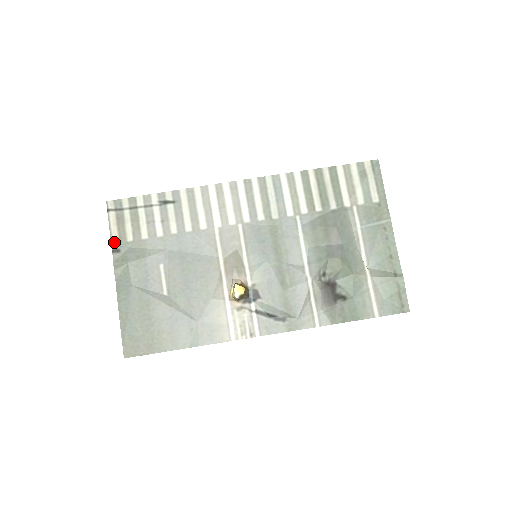
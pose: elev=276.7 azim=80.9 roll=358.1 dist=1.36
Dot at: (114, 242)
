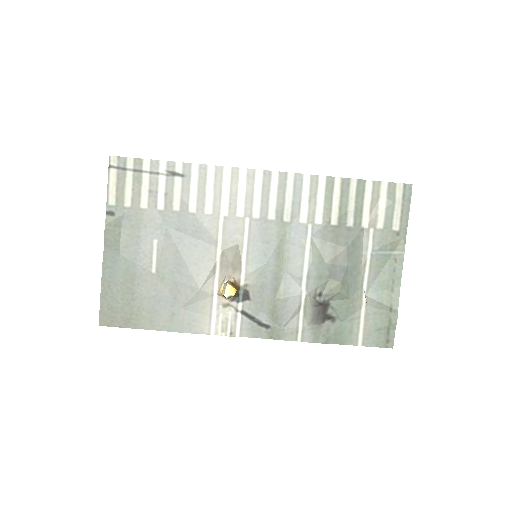
Dot at: (110, 203)
